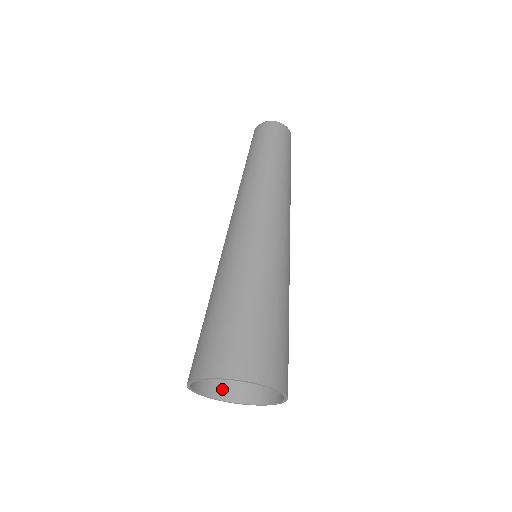
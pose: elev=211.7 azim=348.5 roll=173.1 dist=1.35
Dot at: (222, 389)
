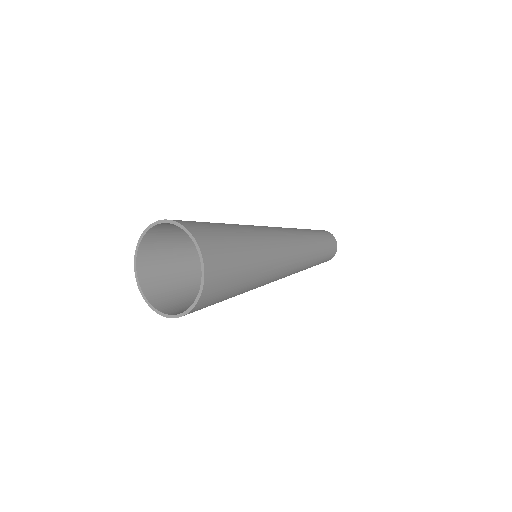
Dot at: (145, 269)
